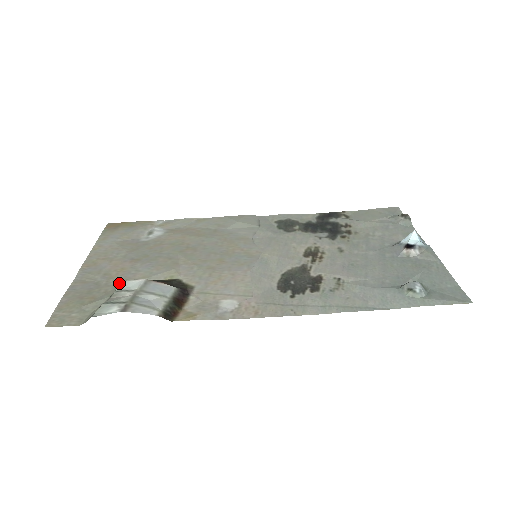
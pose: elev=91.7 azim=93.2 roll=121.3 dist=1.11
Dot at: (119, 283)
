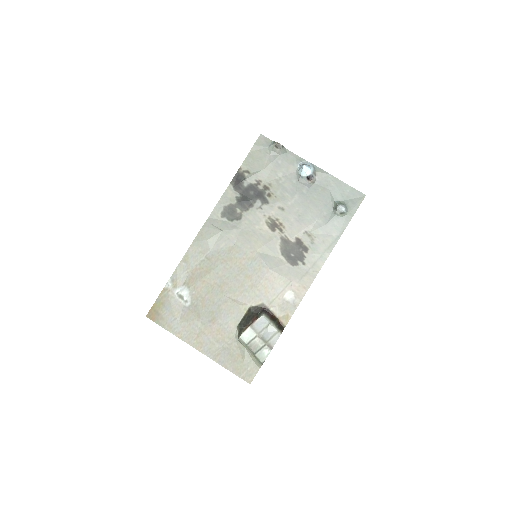
Dot at: (232, 338)
